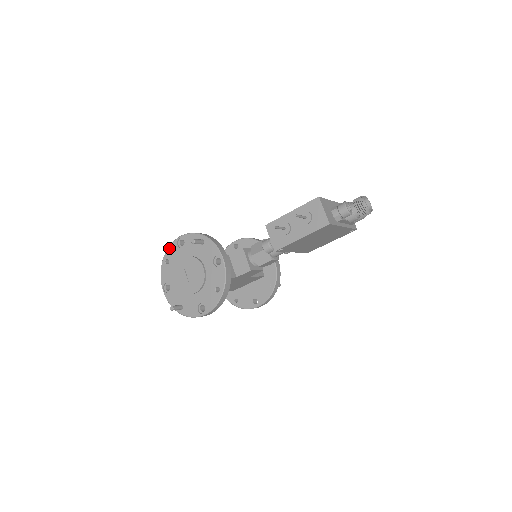
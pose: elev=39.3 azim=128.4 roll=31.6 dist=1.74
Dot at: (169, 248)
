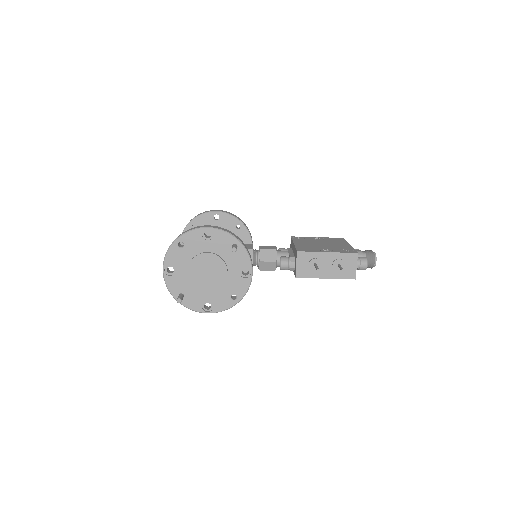
Dot at: (190, 233)
